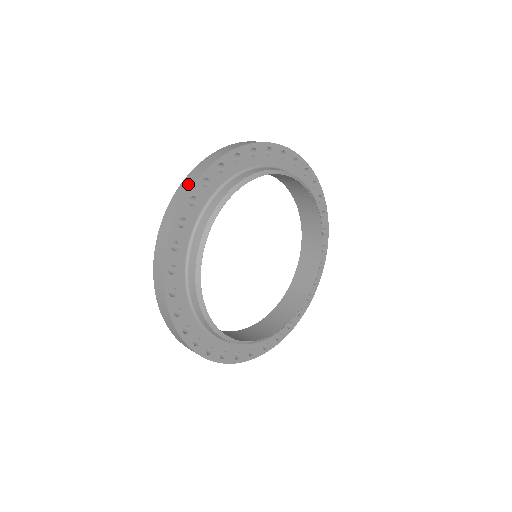
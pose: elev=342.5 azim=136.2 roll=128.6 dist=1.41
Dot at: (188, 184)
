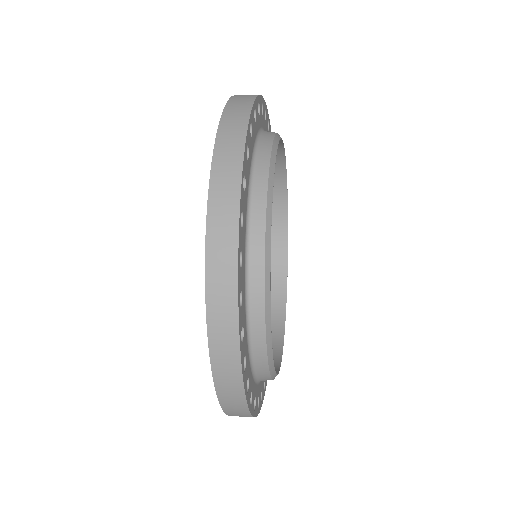
Dot at: occluded
